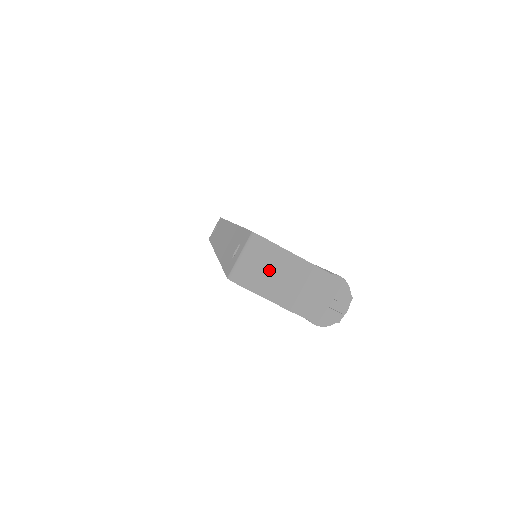
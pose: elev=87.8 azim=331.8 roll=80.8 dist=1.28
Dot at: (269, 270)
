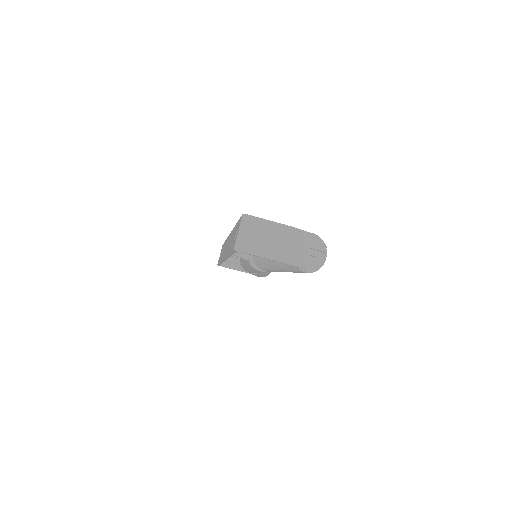
Dot at: (261, 237)
